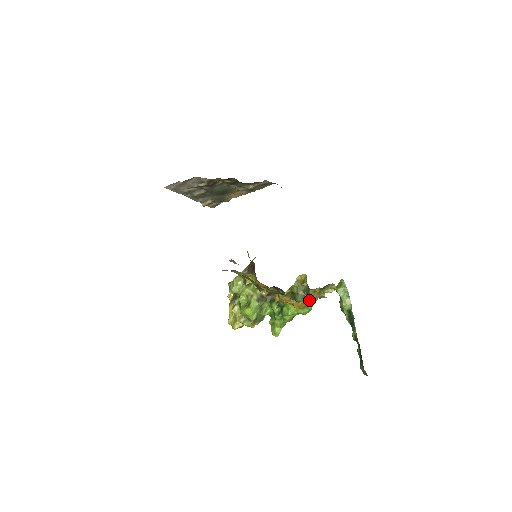
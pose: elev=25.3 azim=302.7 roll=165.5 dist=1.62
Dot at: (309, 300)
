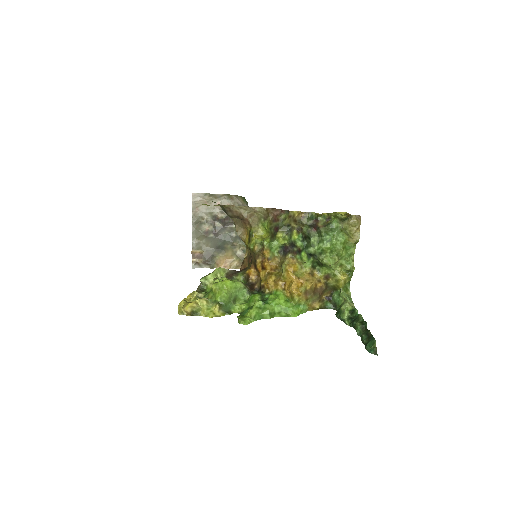
Dot at: (327, 257)
